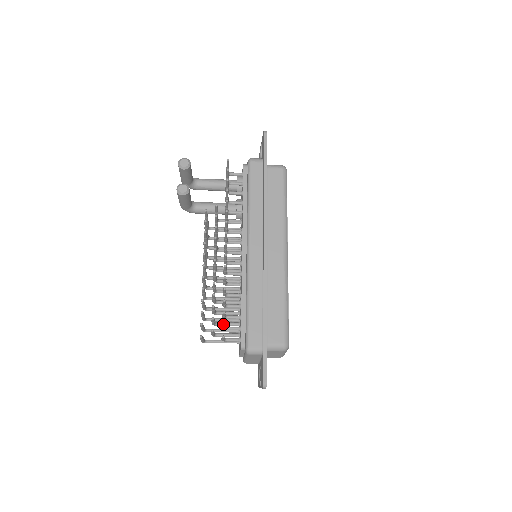
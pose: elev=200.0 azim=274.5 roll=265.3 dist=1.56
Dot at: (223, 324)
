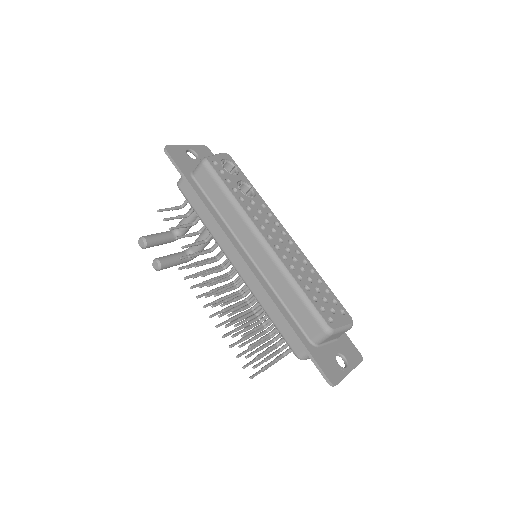
Dot at: occluded
